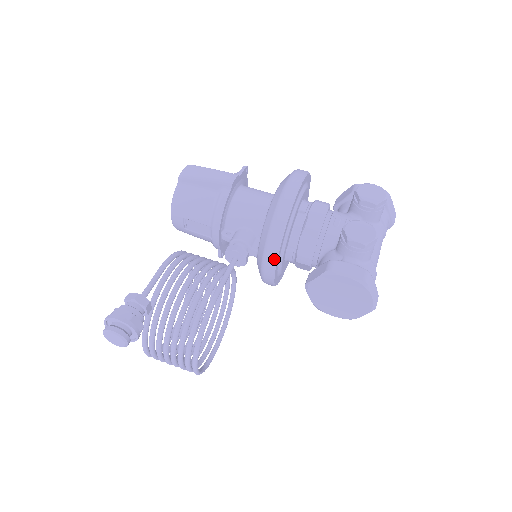
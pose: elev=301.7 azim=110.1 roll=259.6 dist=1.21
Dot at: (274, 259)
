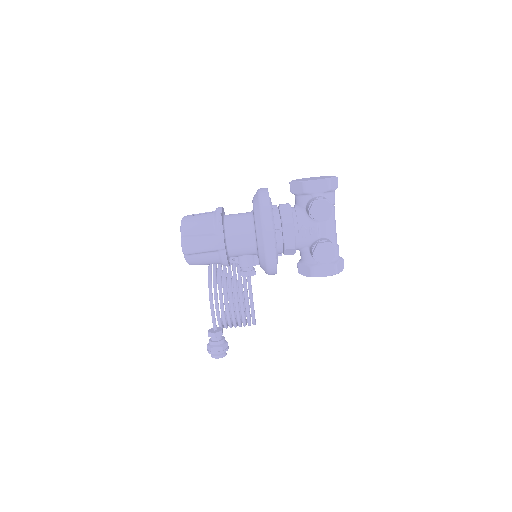
Dot at: occluded
